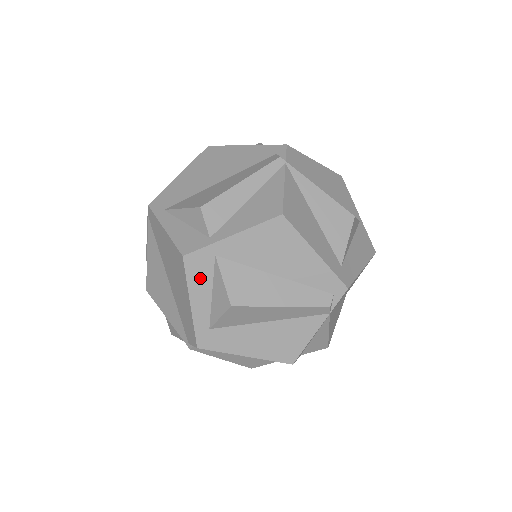
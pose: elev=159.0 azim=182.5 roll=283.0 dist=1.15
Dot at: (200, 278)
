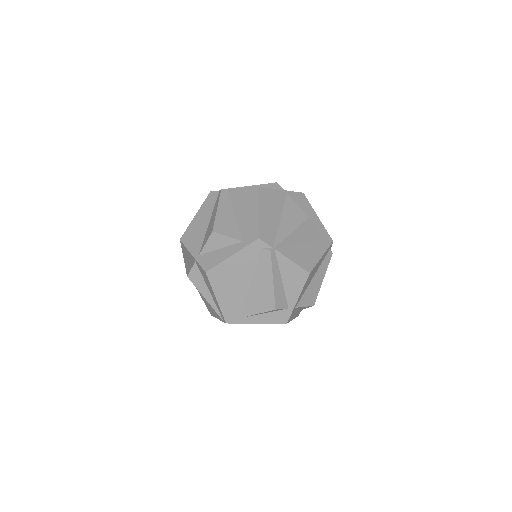
Dot at: (293, 315)
